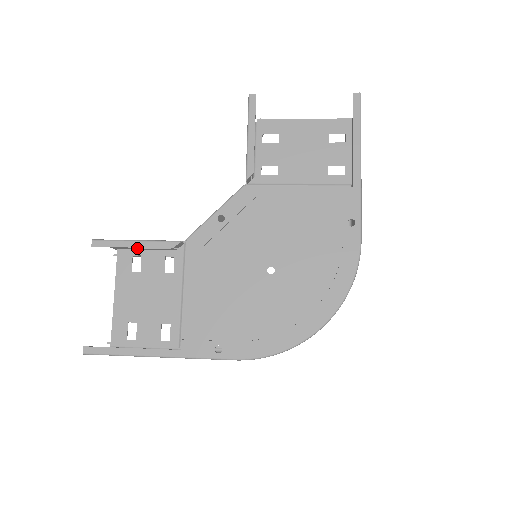
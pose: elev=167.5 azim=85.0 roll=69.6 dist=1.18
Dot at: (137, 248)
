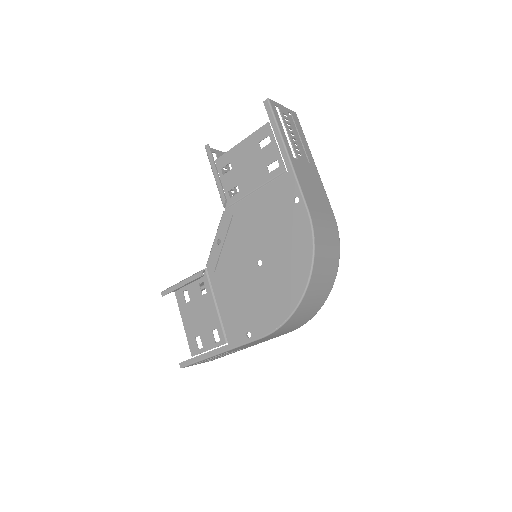
Dot at: occluded
